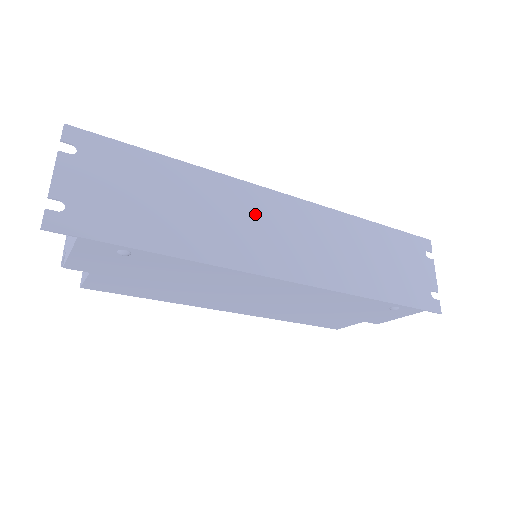
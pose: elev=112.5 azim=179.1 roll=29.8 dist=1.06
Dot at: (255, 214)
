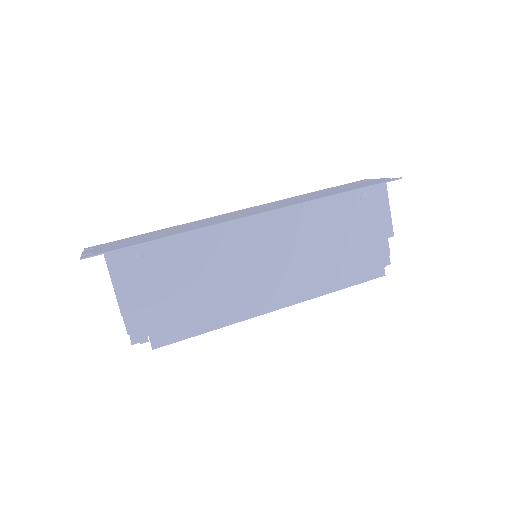
Dot at: (218, 218)
